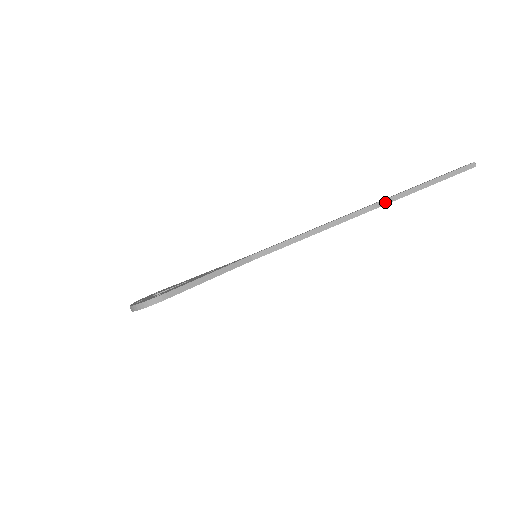
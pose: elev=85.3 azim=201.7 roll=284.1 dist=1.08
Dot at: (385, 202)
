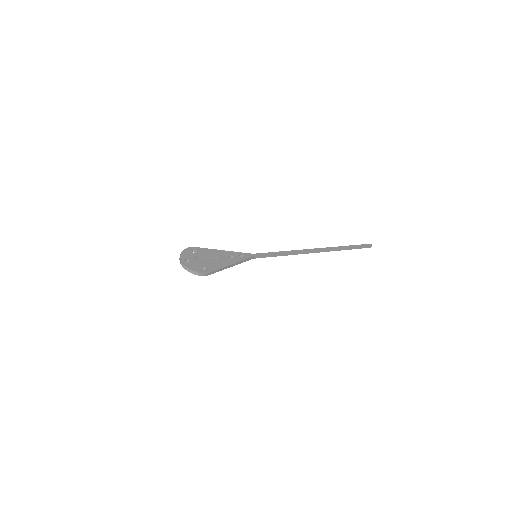
Dot at: (326, 251)
